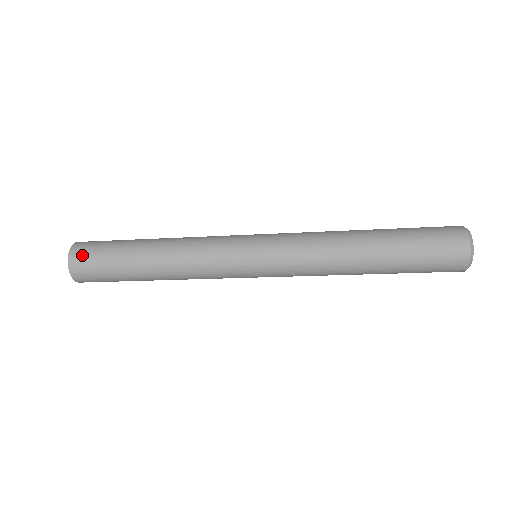
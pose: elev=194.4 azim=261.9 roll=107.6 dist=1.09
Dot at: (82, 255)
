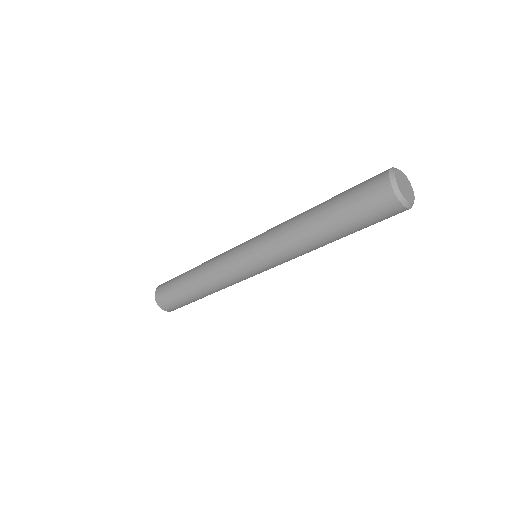
Dot at: (161, 287)
